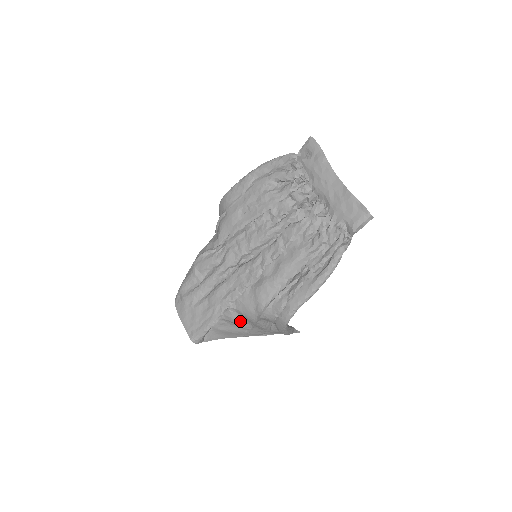
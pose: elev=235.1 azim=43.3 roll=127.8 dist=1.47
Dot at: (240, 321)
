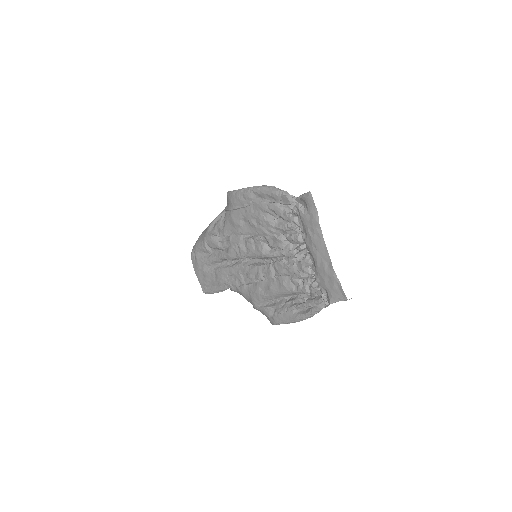
Dot at: occluded
